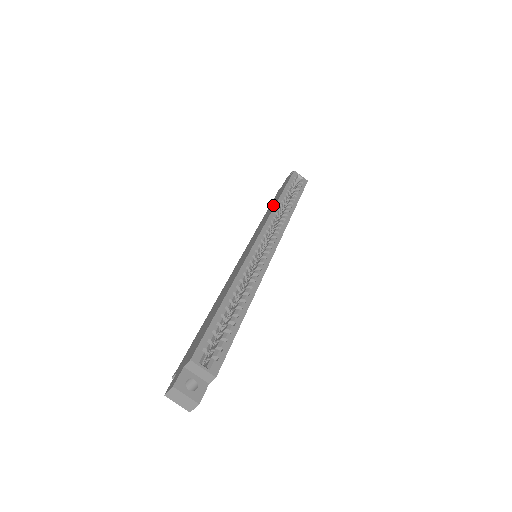
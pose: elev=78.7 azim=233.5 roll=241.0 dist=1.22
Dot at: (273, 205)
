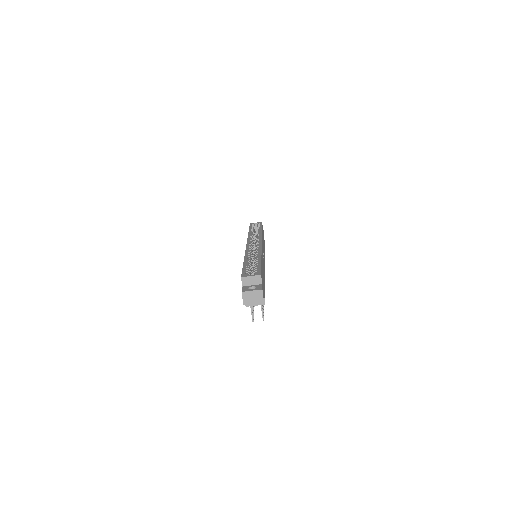
Dot at: occluded
